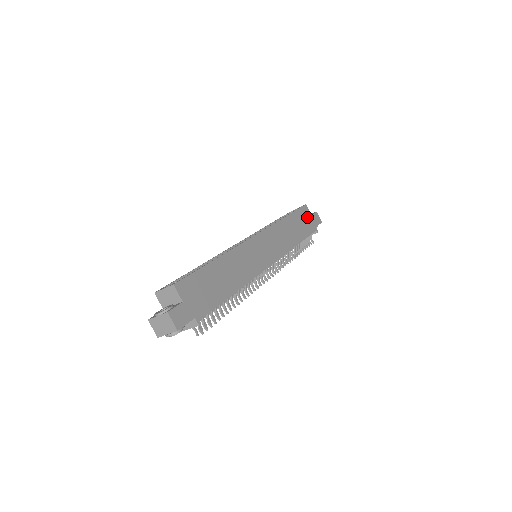
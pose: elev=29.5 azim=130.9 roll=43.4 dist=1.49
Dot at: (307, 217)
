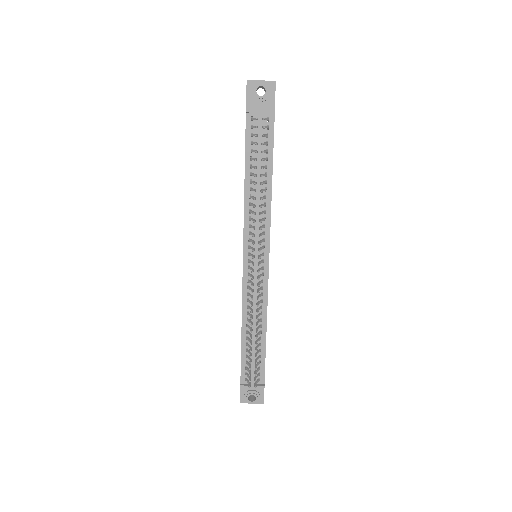
Dot at: occluded
